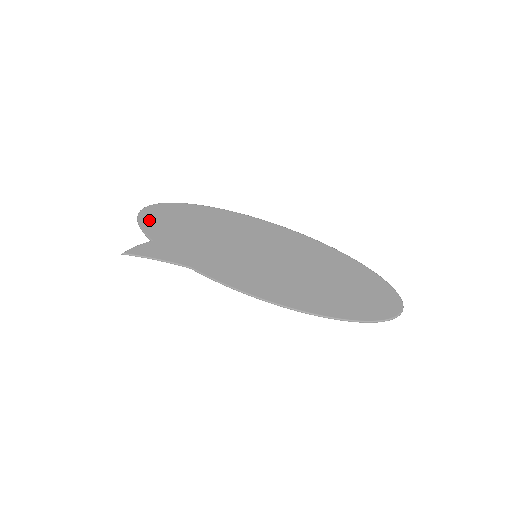
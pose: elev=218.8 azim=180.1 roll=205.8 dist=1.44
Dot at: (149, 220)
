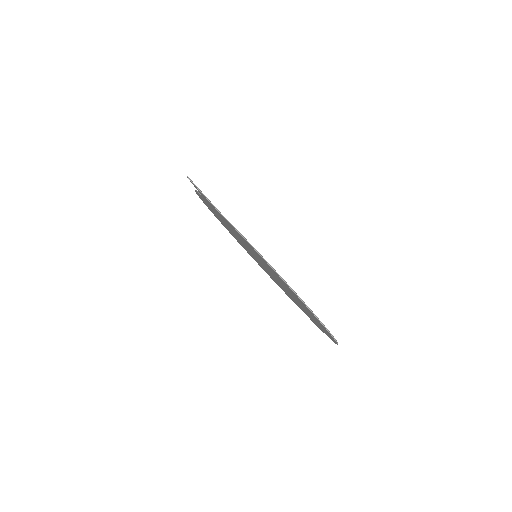
Dot at: occluded
